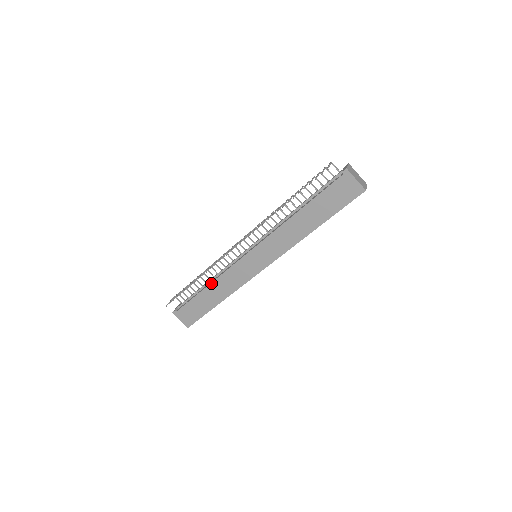
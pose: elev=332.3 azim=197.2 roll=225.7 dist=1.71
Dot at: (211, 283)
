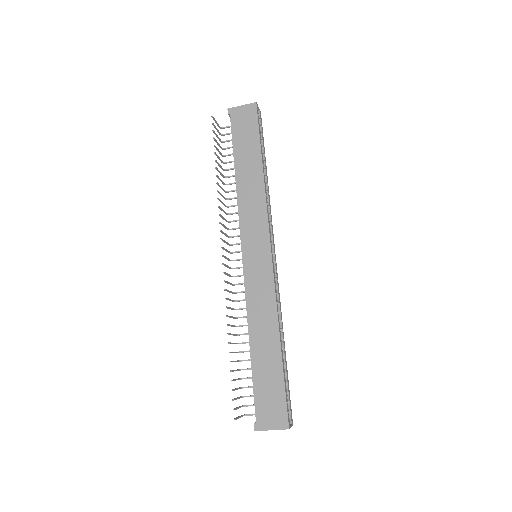
Dot at: (249, 332)
